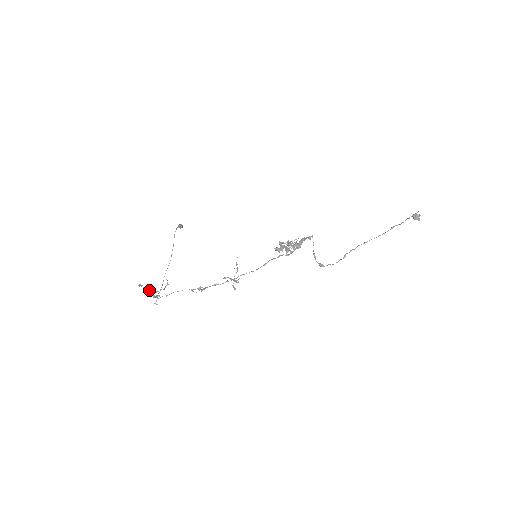
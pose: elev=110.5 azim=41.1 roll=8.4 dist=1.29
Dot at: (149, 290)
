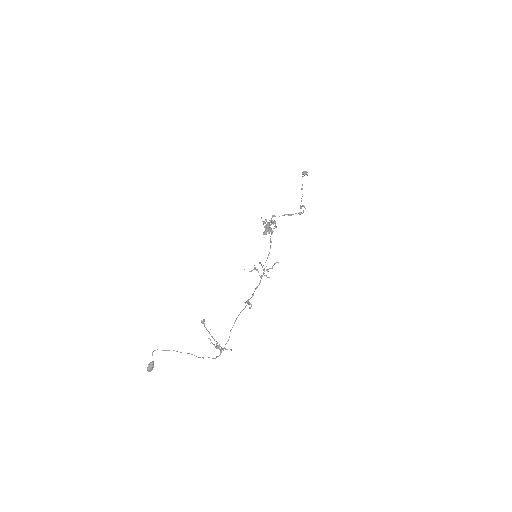
Dot at: occluded
